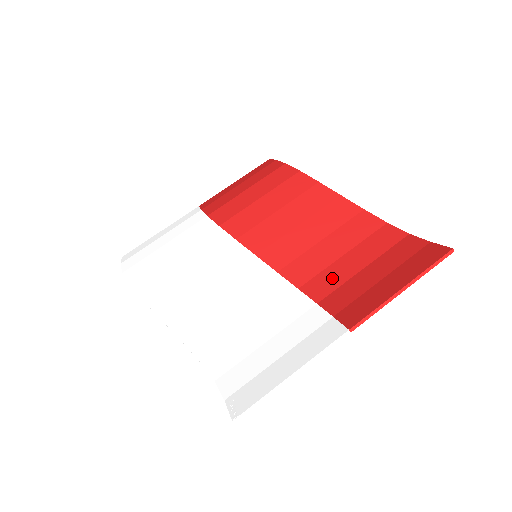
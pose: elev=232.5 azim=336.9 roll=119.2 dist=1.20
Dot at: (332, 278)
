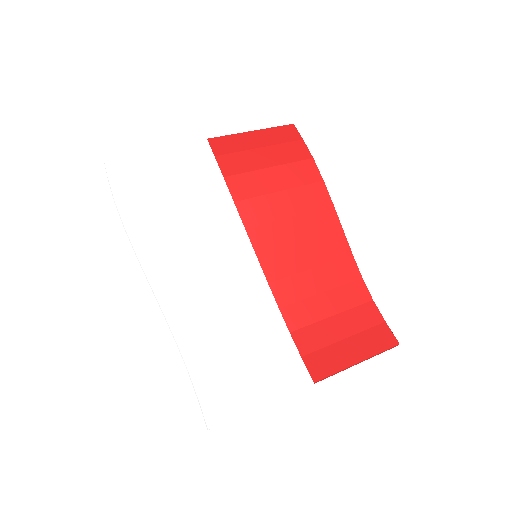
Dot at: (308, 312)
